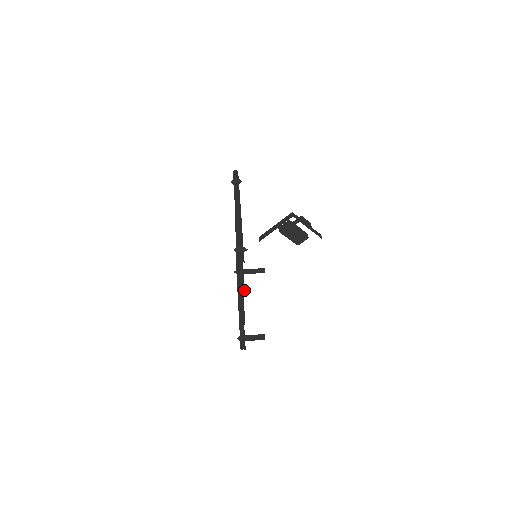
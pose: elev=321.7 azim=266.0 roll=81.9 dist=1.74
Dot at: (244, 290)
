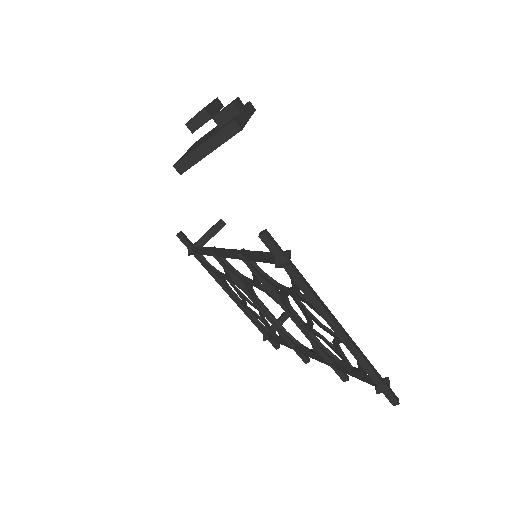
Dot at: occluded
